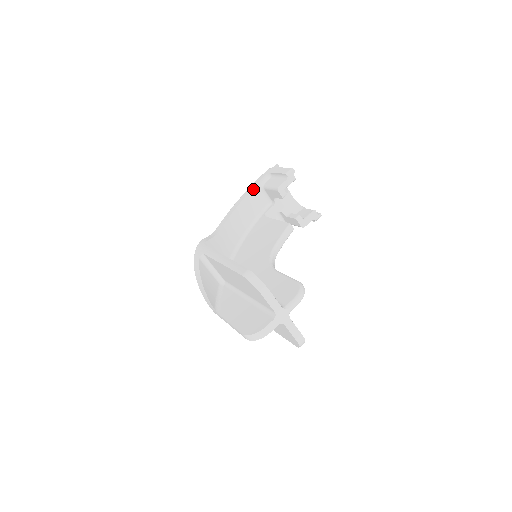
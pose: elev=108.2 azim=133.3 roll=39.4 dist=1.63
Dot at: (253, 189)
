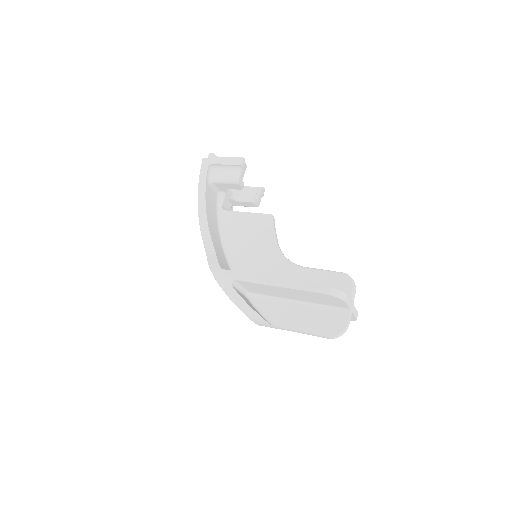
Dot at: (206, 188)
